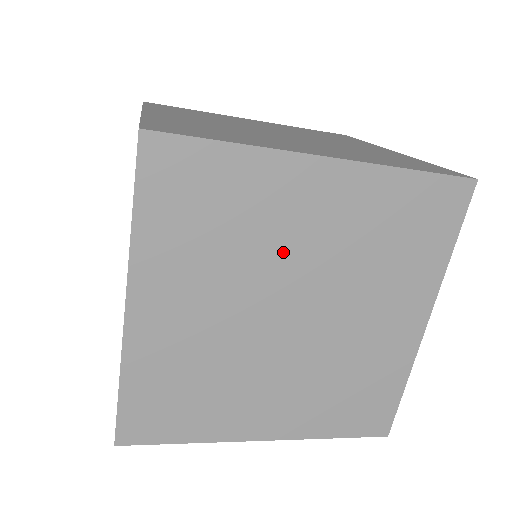
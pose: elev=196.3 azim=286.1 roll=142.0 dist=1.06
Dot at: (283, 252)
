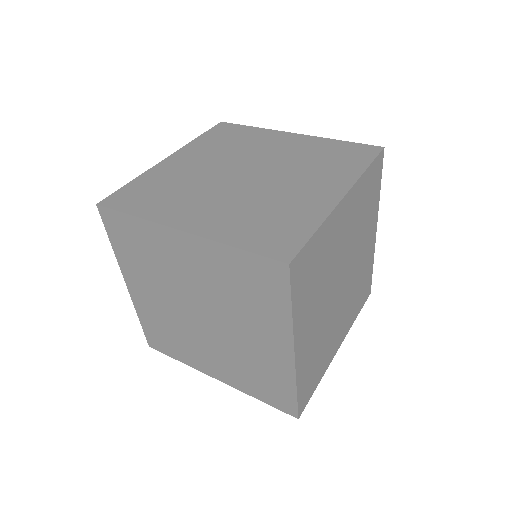
Dot at: occluded
